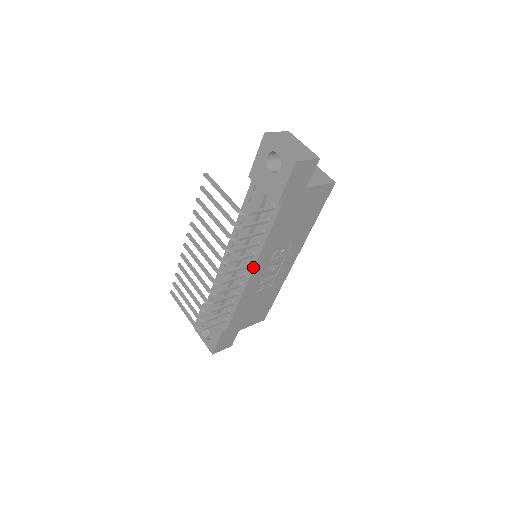
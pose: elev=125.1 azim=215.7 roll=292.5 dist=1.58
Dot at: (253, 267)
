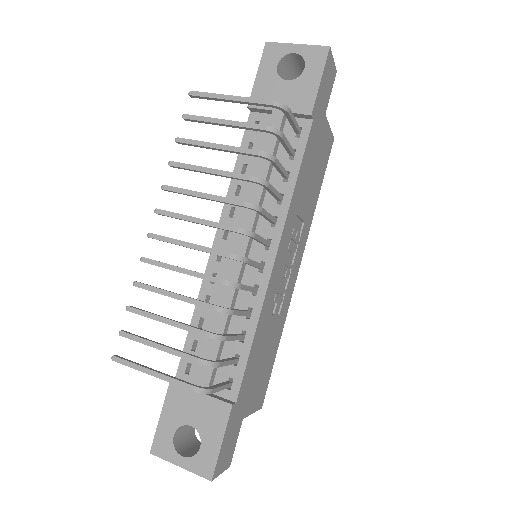
Dot at: (278, 241)
